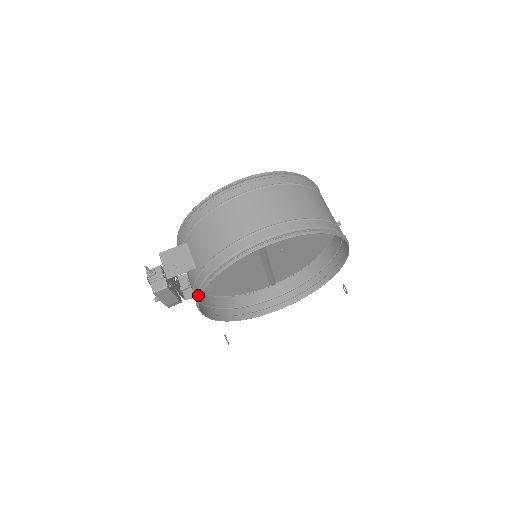
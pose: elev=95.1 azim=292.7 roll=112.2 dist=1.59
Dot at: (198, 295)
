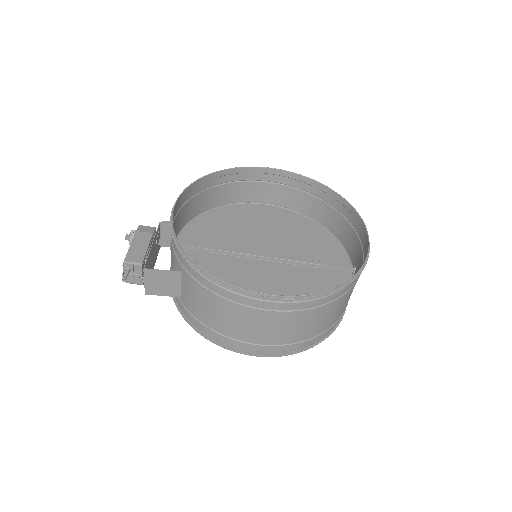
Dot at: (173, 298)
